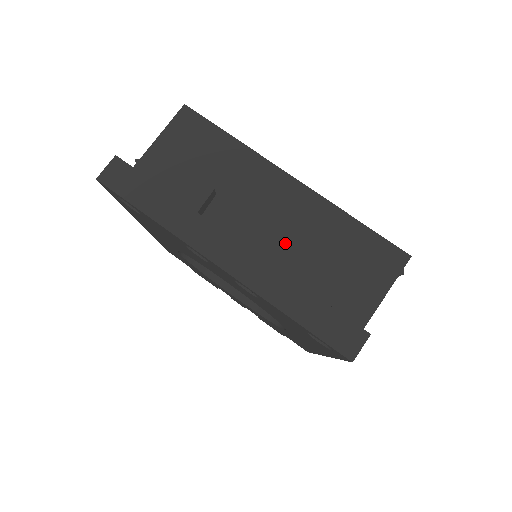
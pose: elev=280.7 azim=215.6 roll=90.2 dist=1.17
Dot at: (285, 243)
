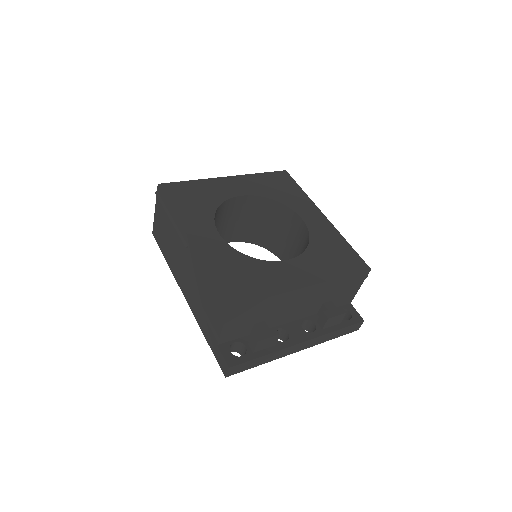
Dot at: (310, 306)
